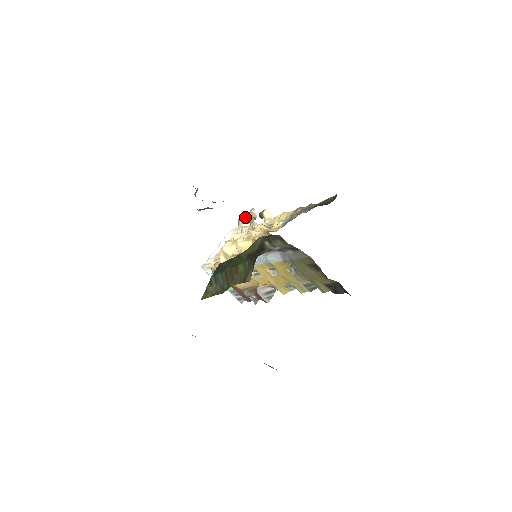
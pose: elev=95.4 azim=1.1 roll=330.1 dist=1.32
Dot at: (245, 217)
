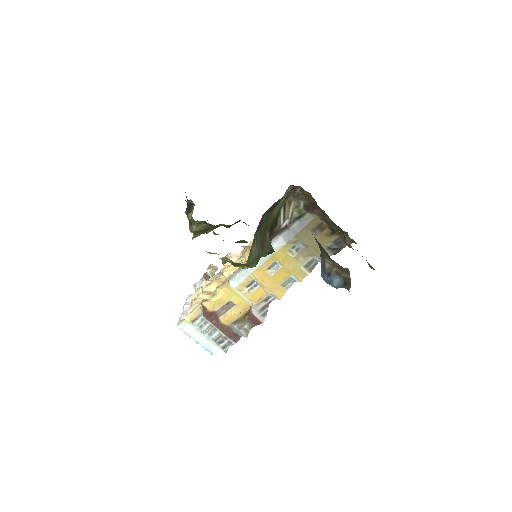
Dot at: (203, 276)
